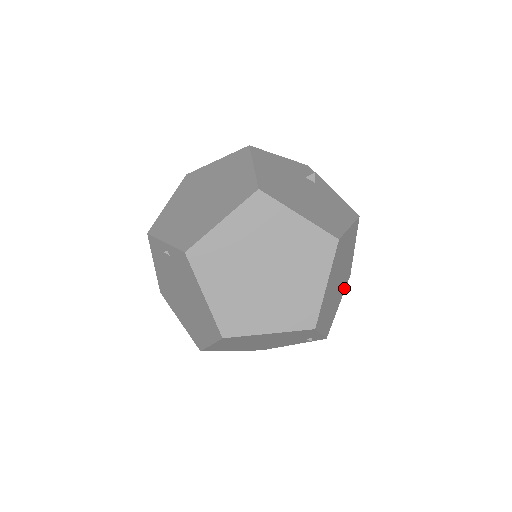
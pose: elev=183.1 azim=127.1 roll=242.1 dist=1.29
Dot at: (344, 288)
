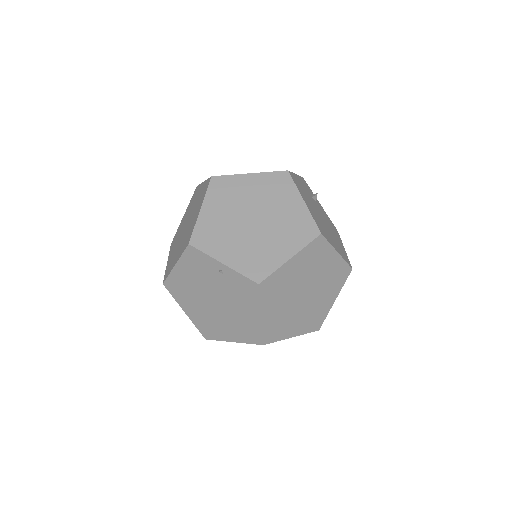
Dot at: occluded
